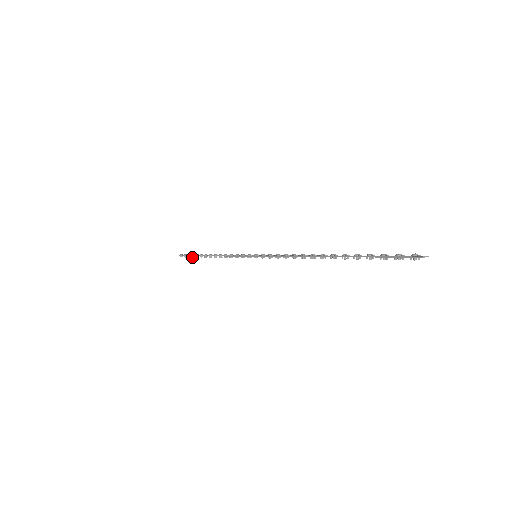
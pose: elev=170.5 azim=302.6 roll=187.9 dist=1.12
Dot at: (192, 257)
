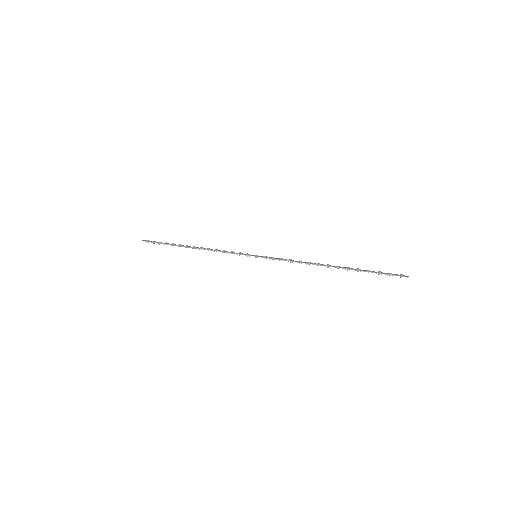
Dot at: occluded
